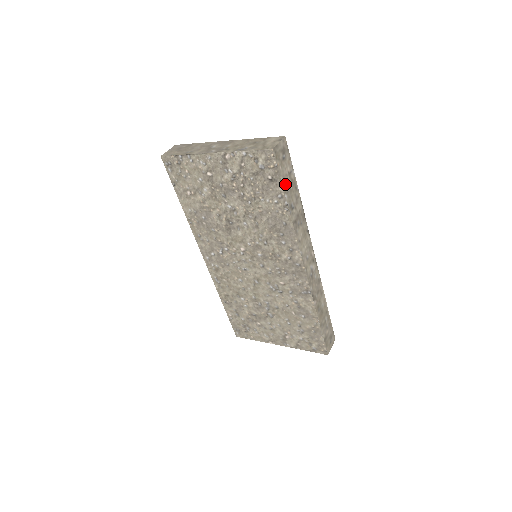
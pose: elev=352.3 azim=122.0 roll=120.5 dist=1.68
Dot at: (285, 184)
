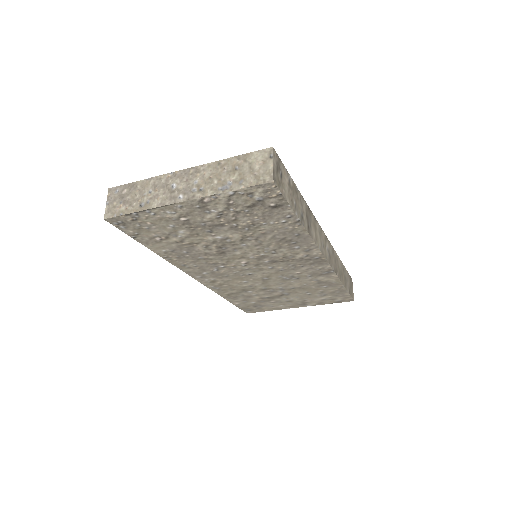
Dot at: (291, 202)
